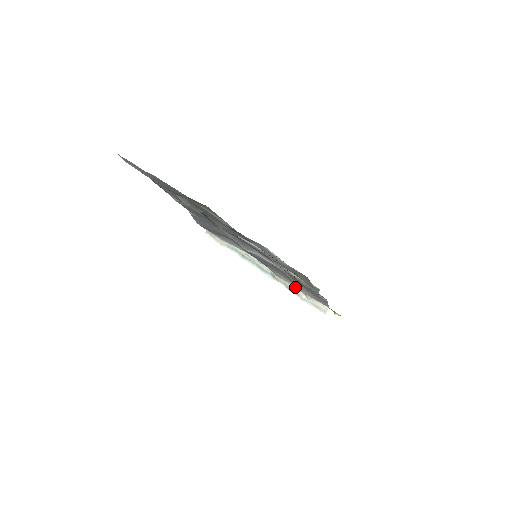
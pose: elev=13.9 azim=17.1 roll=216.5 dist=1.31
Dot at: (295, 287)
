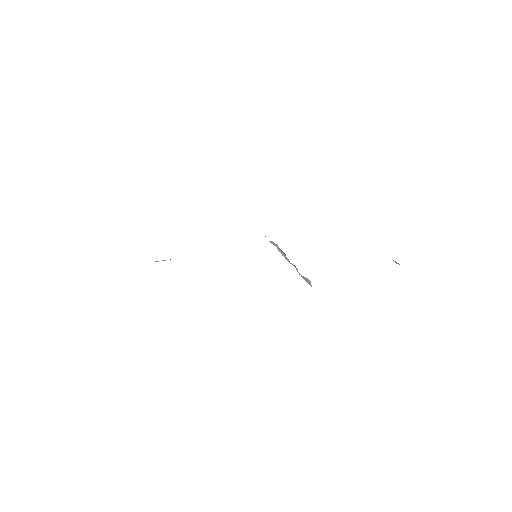
Dot at: (296, 268)
